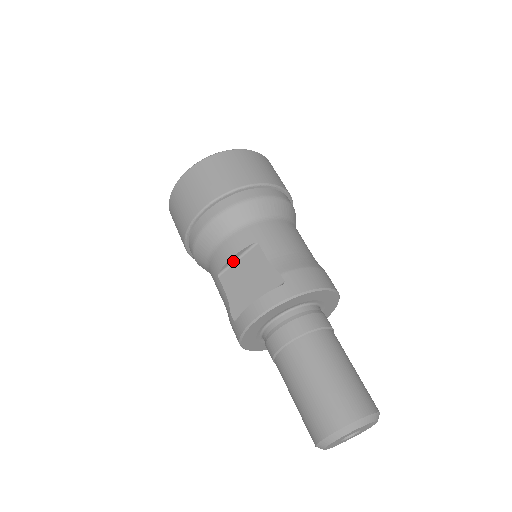
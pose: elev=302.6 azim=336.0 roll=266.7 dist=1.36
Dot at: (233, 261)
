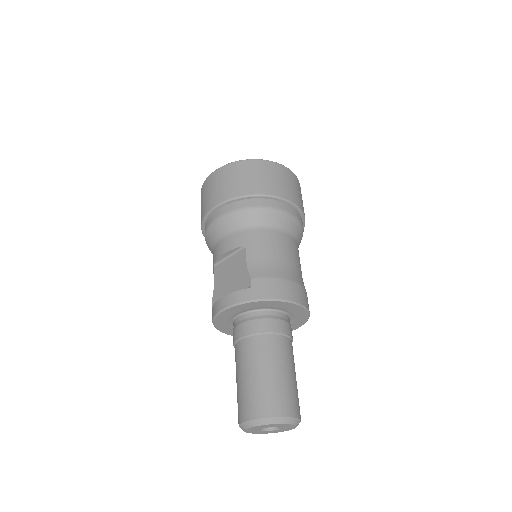
Dot at: (225, 257)
